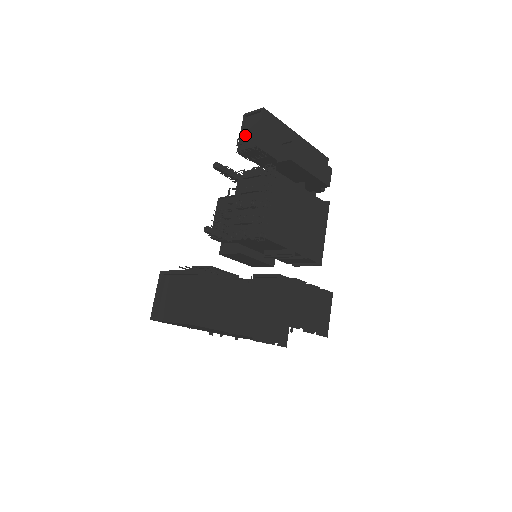
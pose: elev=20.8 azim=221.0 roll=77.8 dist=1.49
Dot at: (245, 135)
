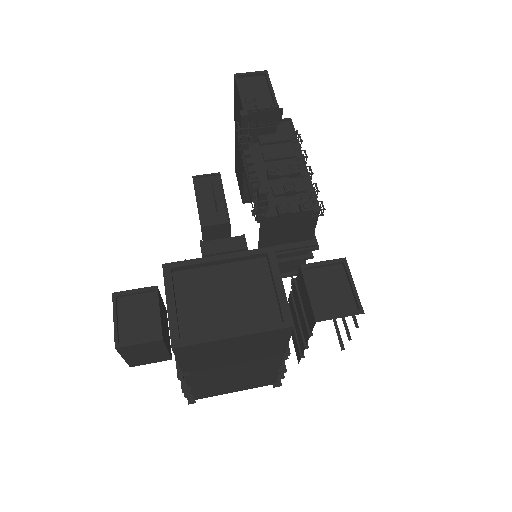
Dot at: (246, 96)
